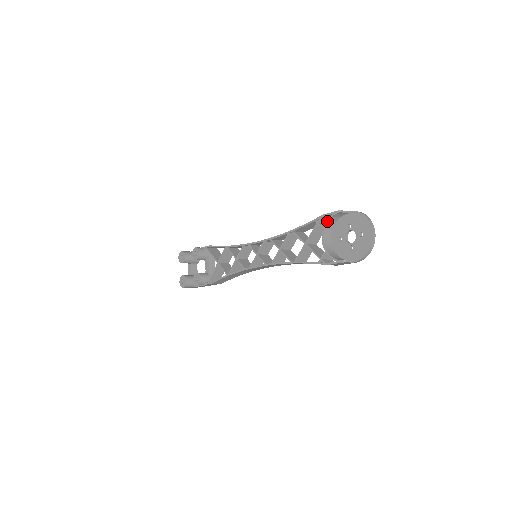
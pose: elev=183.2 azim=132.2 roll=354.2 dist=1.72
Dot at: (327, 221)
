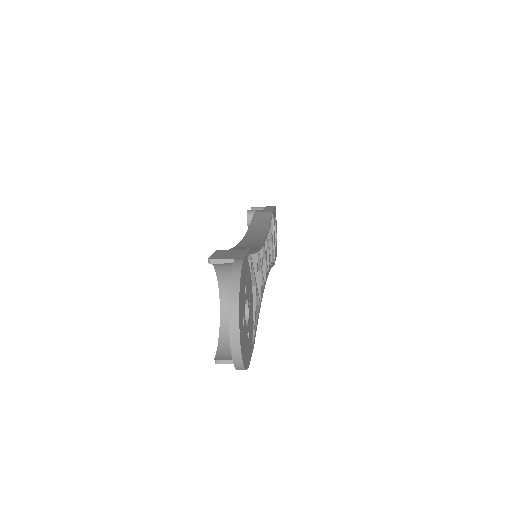
Dot at: (214, 267)
